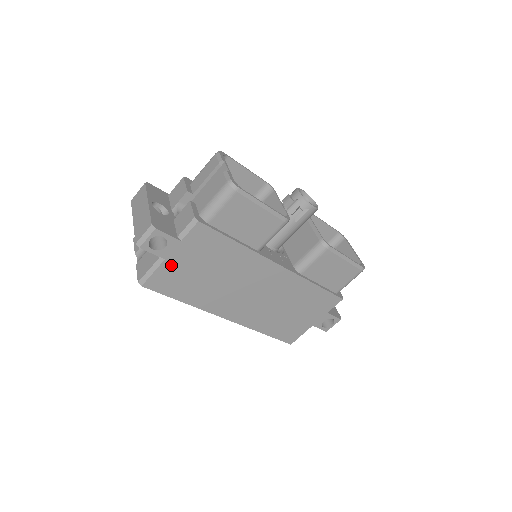
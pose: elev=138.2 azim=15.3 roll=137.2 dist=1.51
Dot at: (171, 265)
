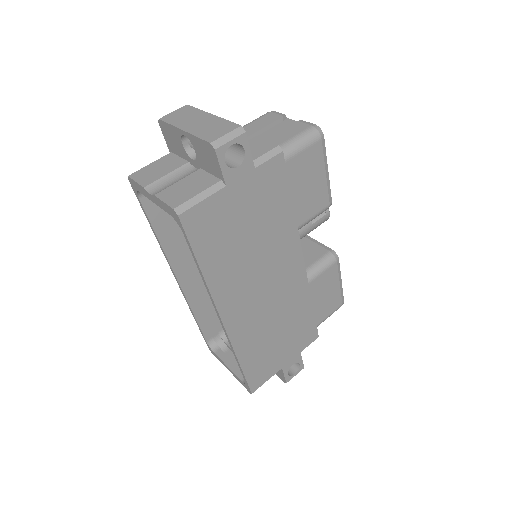
Dot at: (225, 199)
